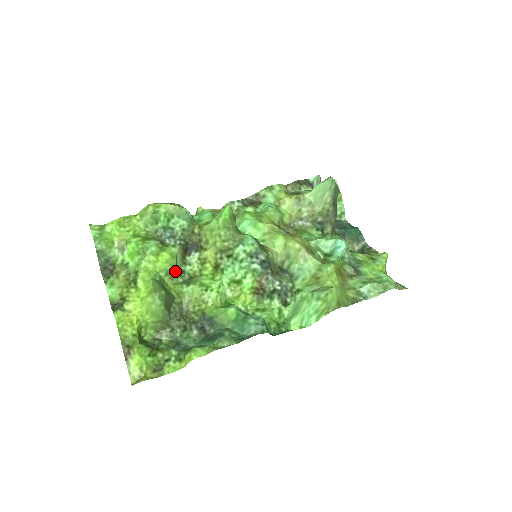
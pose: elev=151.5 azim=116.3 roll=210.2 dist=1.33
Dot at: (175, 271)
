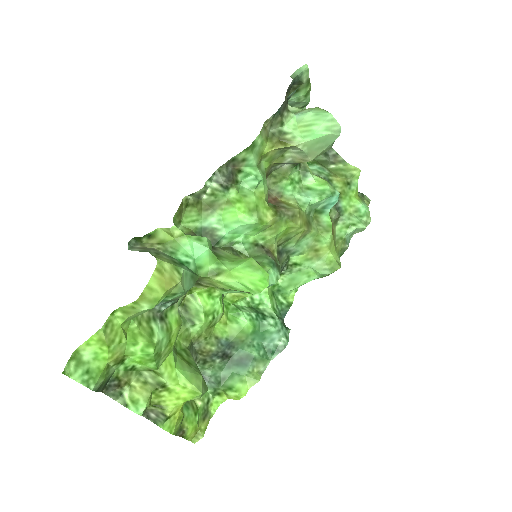
Dot at: occluded
